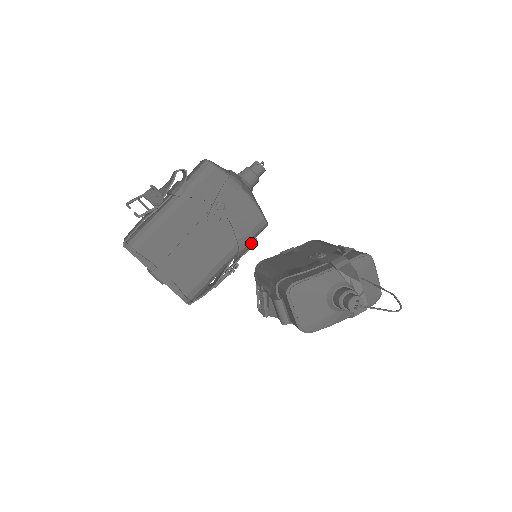
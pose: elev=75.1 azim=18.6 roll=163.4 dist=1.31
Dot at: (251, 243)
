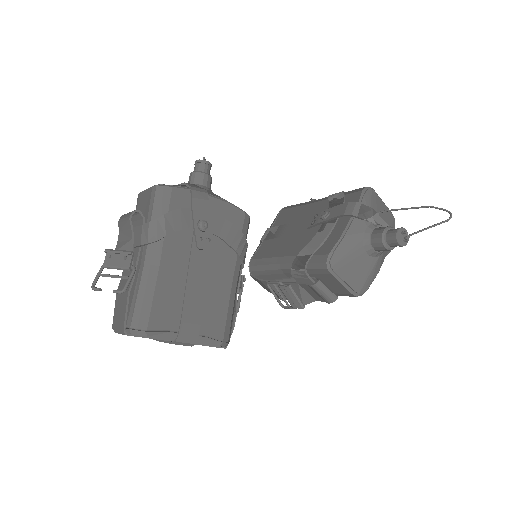
Dot at: occluded
